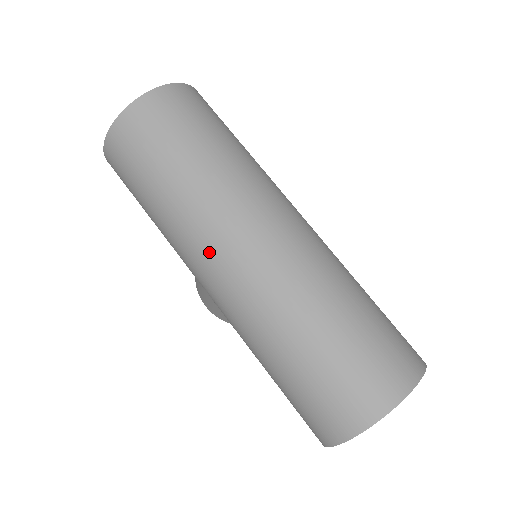
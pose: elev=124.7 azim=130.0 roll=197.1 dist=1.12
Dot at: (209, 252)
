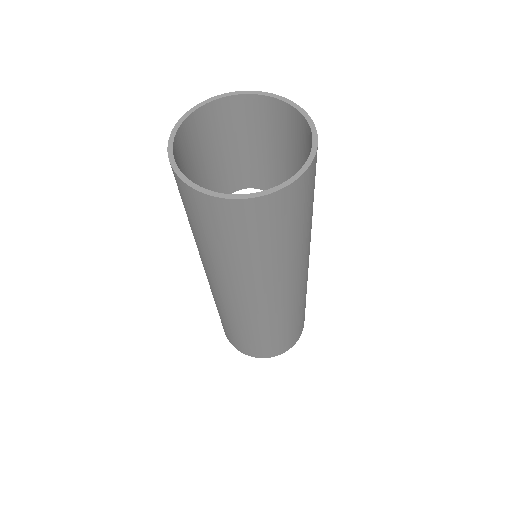
Dot at: (216, 283)
